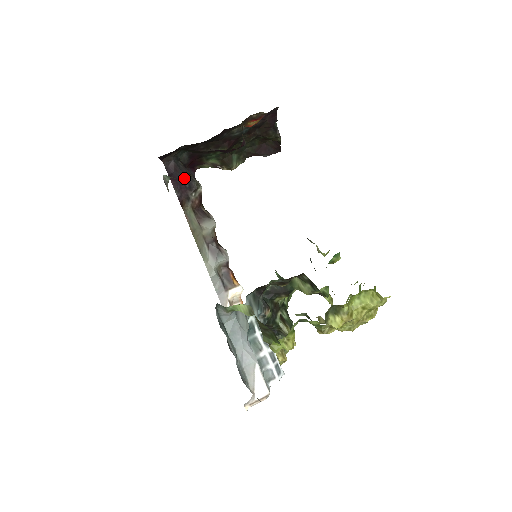
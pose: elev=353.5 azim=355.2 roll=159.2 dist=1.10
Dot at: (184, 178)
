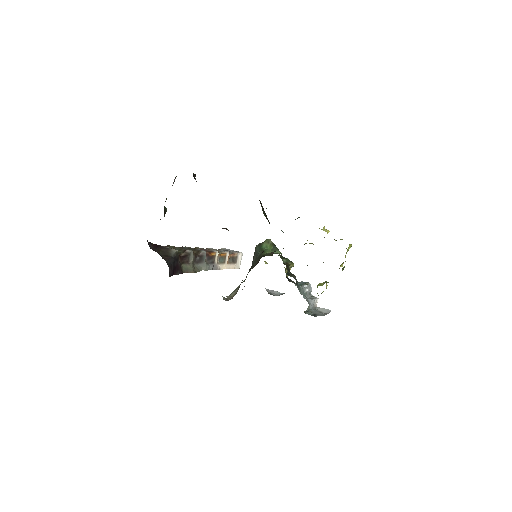
Dot at: (174, 263)
